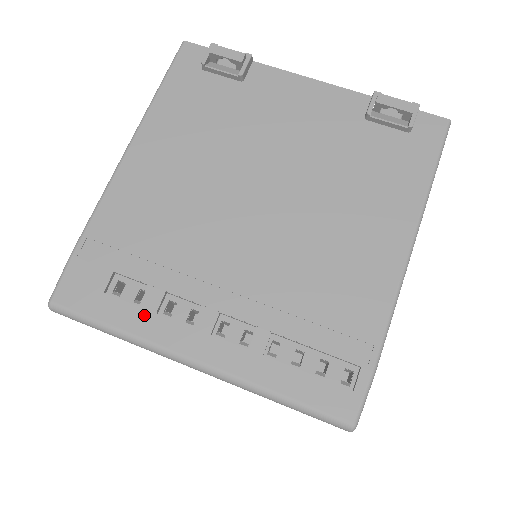
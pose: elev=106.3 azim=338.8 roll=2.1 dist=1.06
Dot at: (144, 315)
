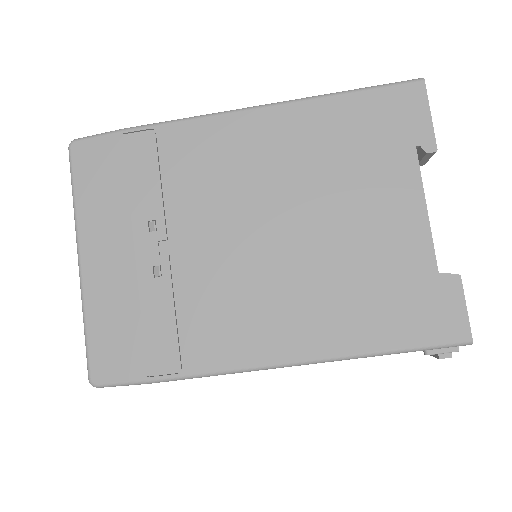
Dot at: occluded
